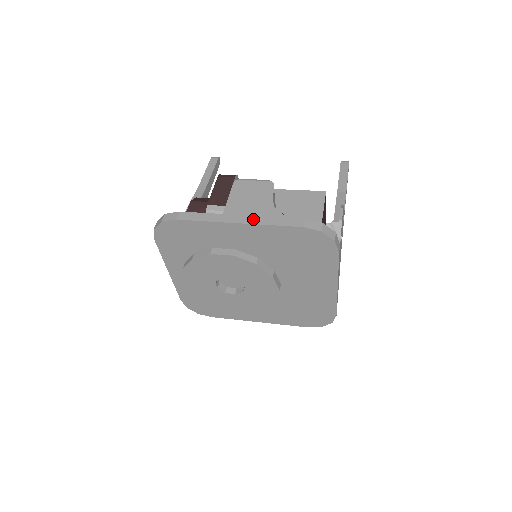
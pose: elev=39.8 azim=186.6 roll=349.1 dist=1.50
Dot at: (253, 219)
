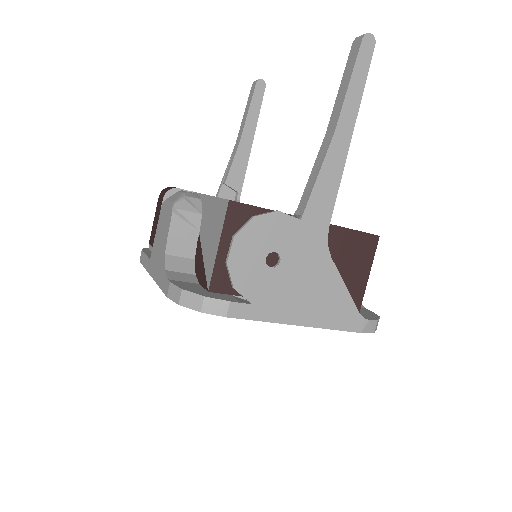
Dot at: (155, 273)
